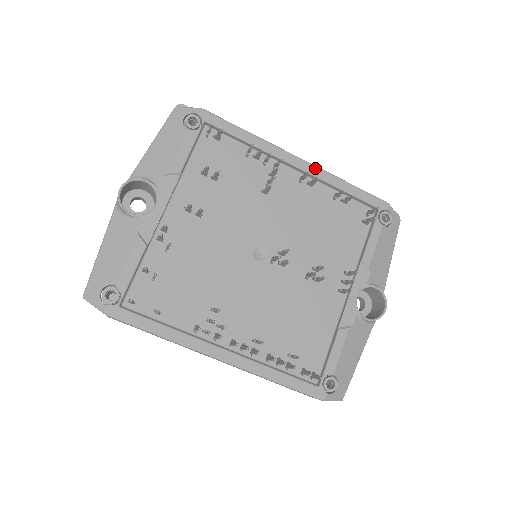
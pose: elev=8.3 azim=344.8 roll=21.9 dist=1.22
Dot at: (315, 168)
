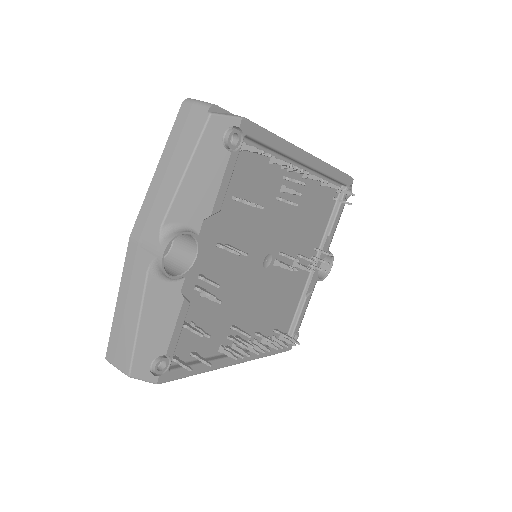
Dot at: (319, 162)
